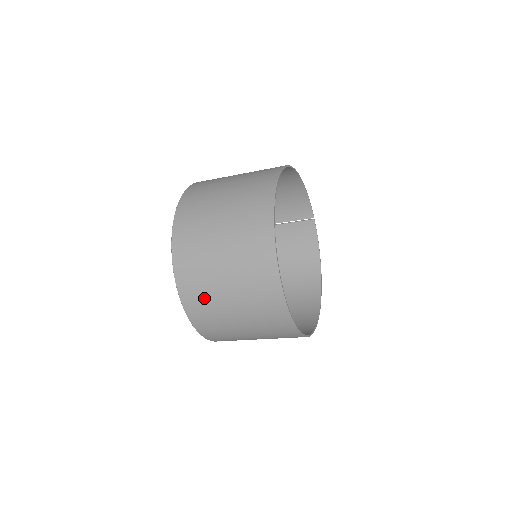
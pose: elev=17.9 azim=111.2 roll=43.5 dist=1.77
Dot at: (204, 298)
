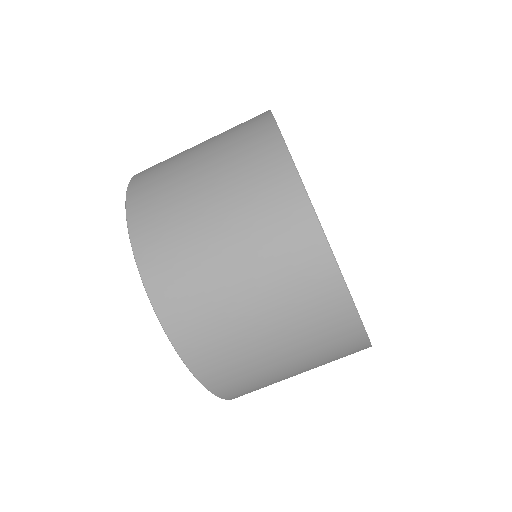
Dot at: (209, 323)
